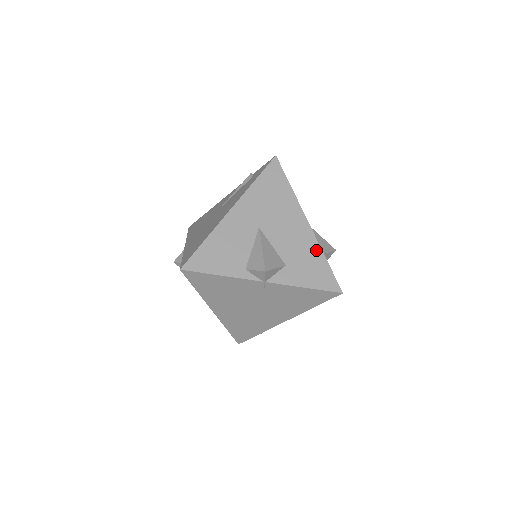
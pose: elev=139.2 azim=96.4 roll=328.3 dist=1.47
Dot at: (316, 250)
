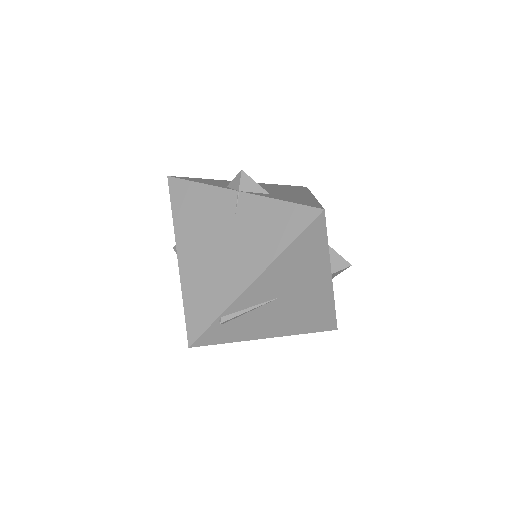
Dot at: (311, 199)
